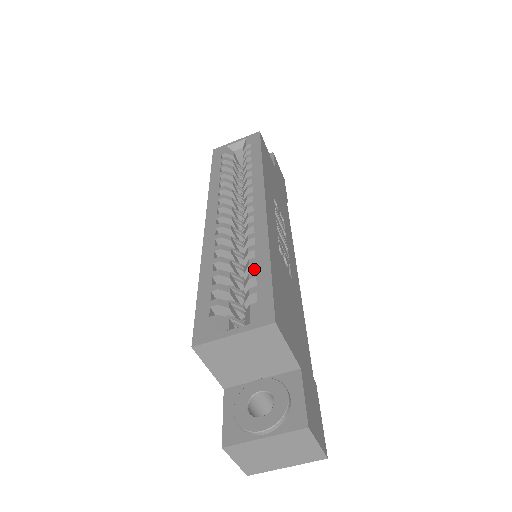
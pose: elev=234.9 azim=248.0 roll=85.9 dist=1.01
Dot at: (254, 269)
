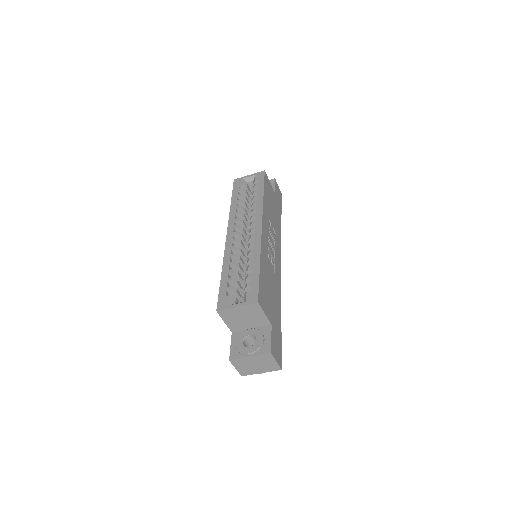
Dot at: (251, 271)
